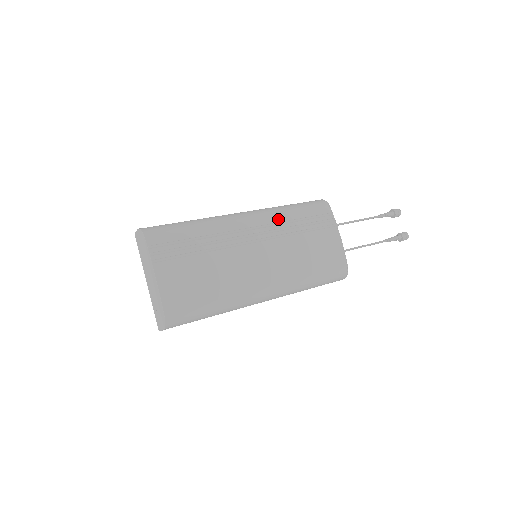
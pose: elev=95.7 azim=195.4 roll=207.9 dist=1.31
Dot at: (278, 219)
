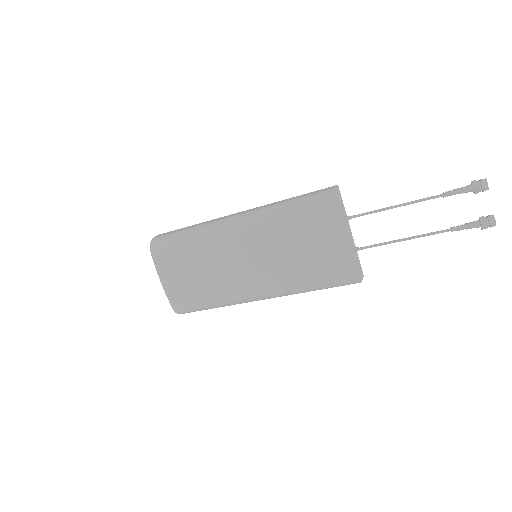
Dot at: (265, 226)
